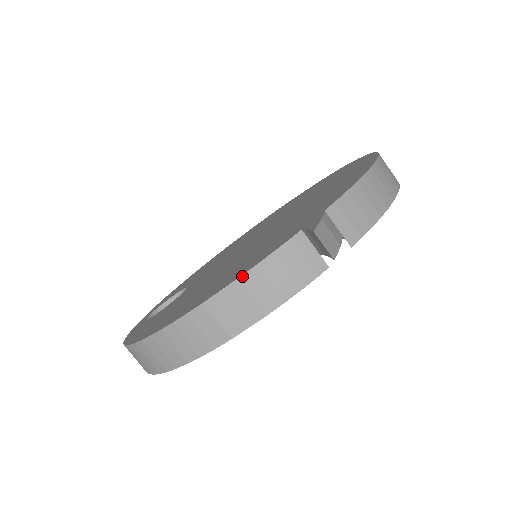
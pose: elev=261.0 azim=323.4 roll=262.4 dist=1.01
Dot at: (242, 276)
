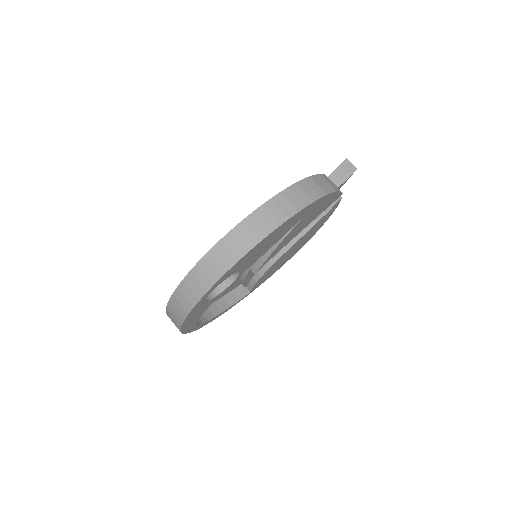
Dot at: (320, 174)
